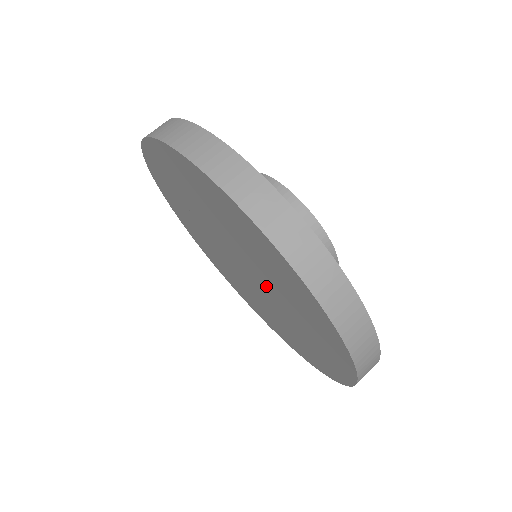
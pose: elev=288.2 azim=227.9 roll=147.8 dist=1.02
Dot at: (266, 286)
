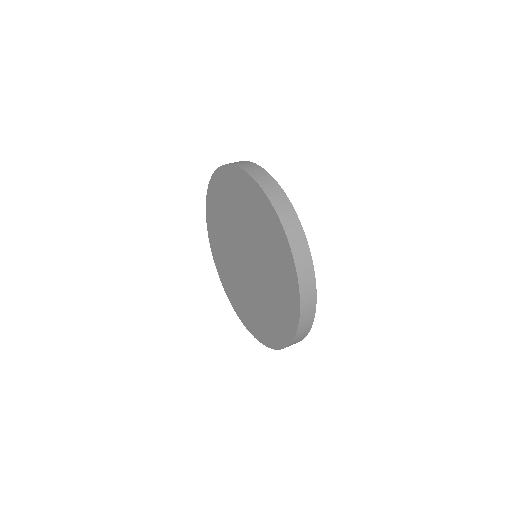
Dot at: (254, 247)
